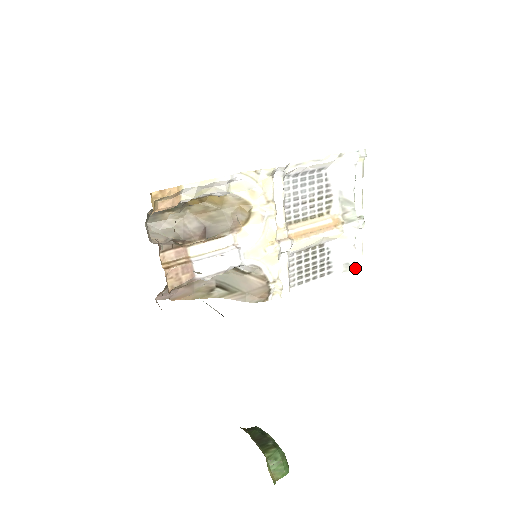
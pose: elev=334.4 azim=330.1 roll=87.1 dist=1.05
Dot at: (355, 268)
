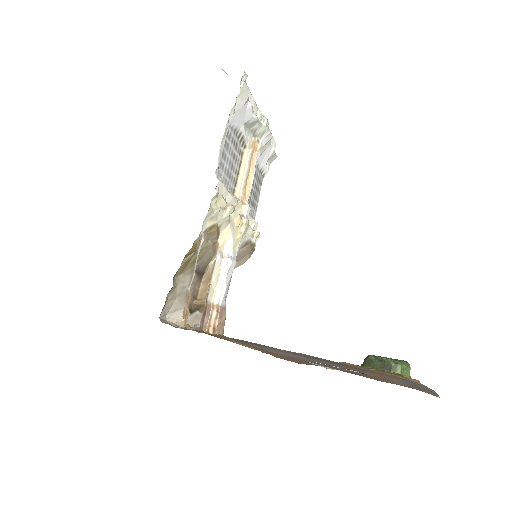
Dot at: occluded
